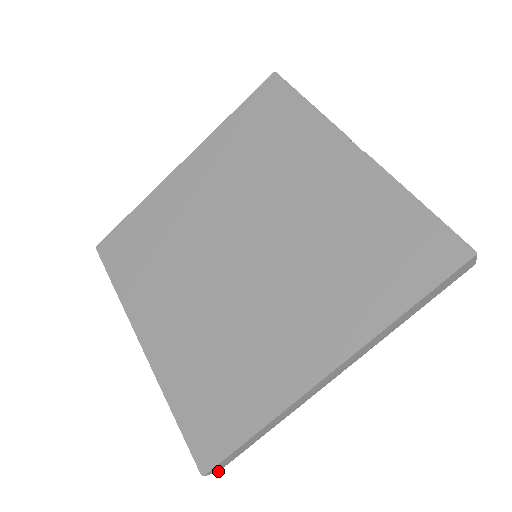
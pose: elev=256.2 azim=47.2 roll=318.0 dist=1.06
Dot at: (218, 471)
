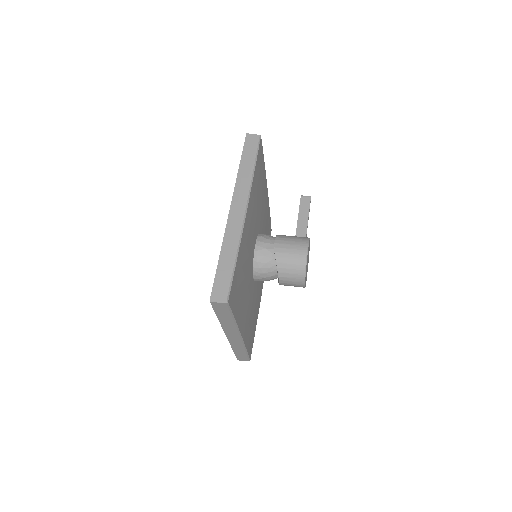
Dot at: (226, 300)
